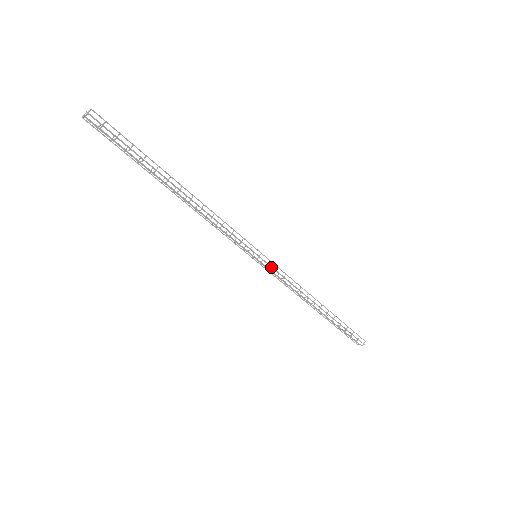
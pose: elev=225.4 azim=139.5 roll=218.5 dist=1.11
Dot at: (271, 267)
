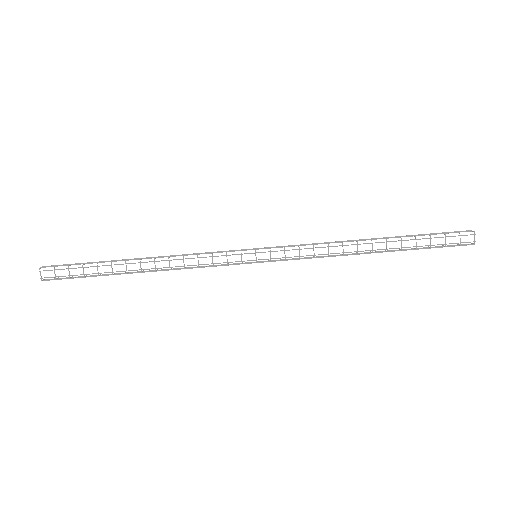
Dot at: (286, 260)
